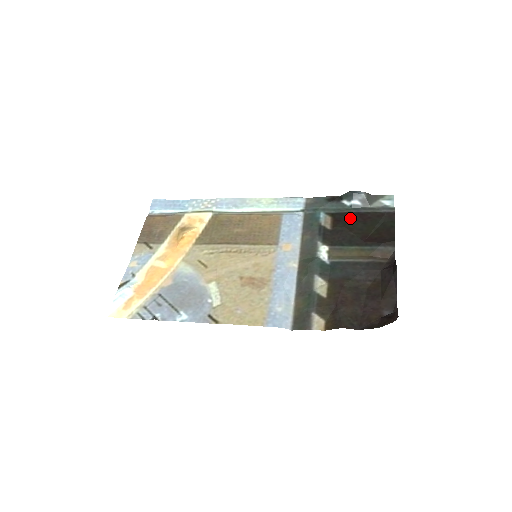
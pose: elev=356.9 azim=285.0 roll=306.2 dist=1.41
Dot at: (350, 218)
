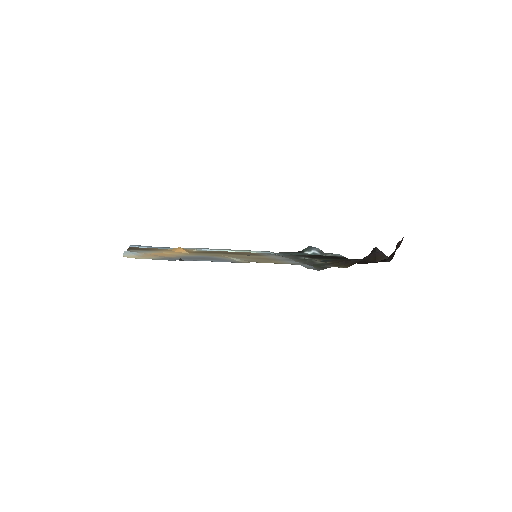
Dot at: occluded
